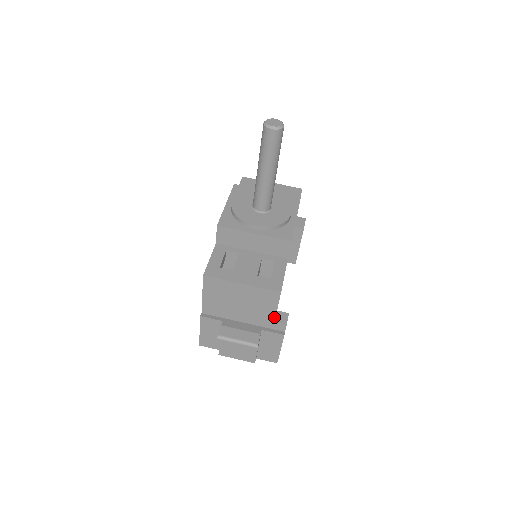
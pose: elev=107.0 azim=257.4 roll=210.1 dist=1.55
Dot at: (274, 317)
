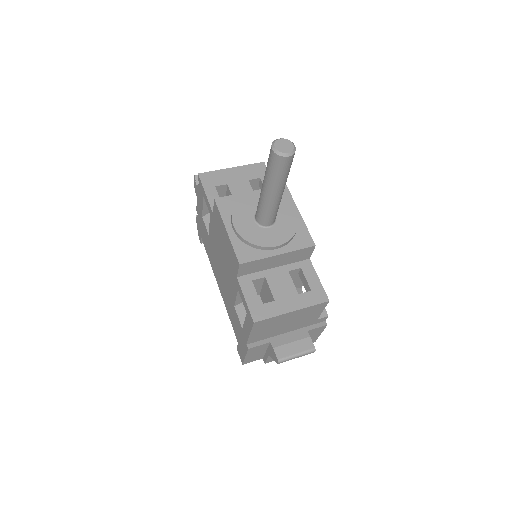
Dot at: (318, 317)
